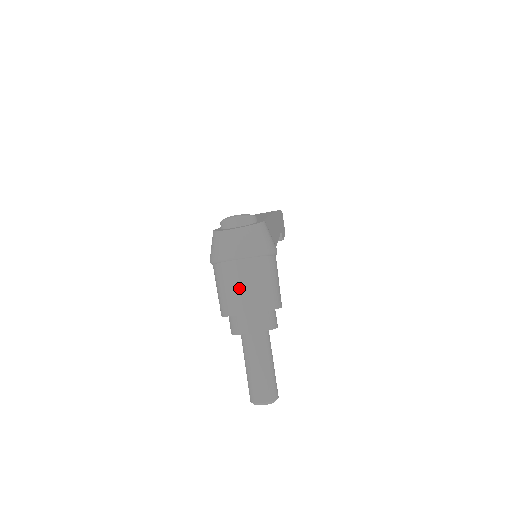
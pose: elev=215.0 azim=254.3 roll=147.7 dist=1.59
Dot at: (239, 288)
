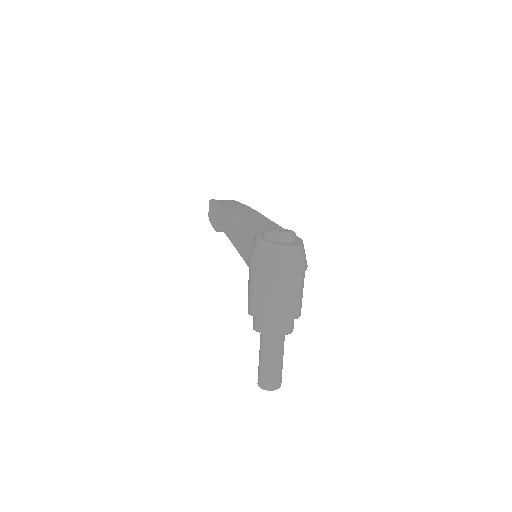
Dot at: (289, 298)
